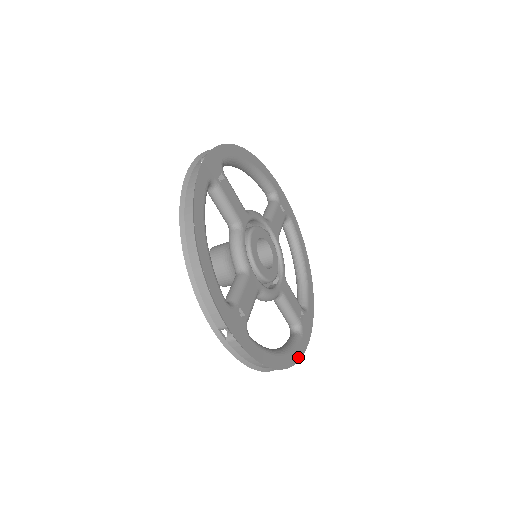
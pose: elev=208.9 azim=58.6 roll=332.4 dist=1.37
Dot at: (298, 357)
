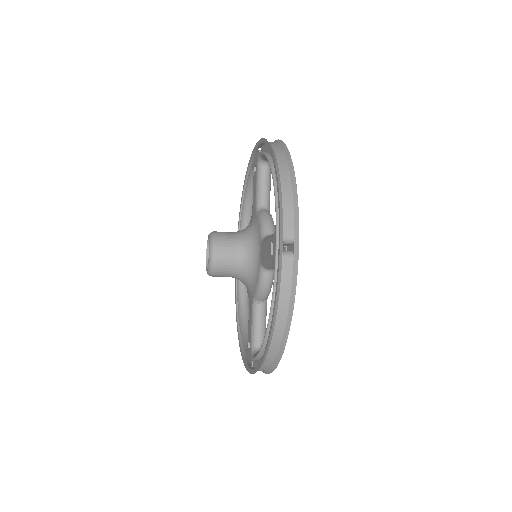
Dot at: occluded
